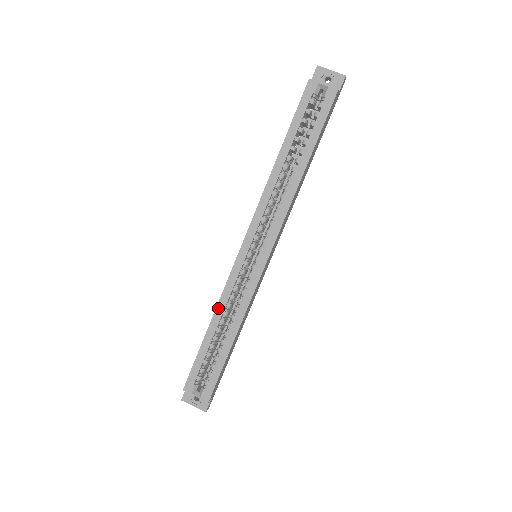
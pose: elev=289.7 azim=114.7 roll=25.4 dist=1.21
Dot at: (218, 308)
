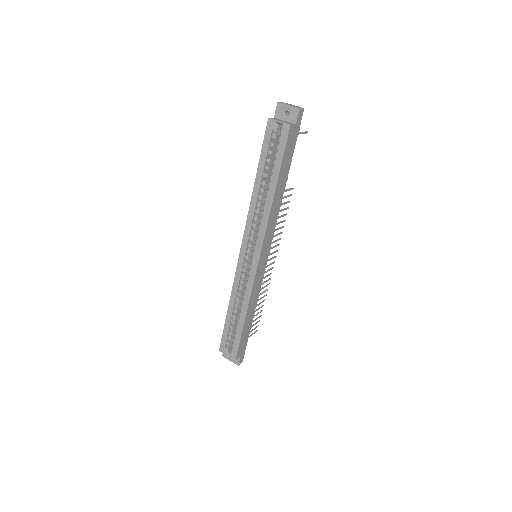
Dot at: (232, 296)
